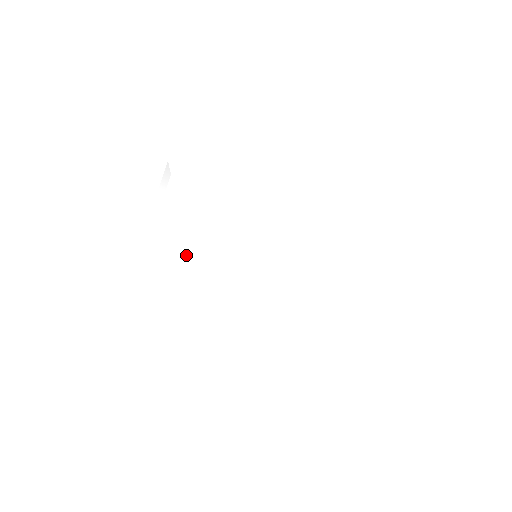
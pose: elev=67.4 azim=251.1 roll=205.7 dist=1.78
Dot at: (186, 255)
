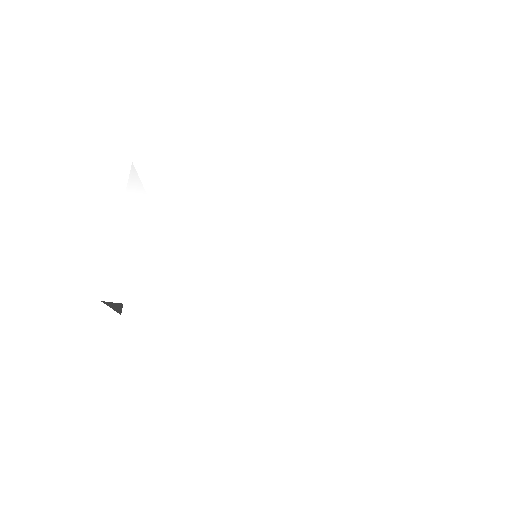
Dot at: (167, 260)
